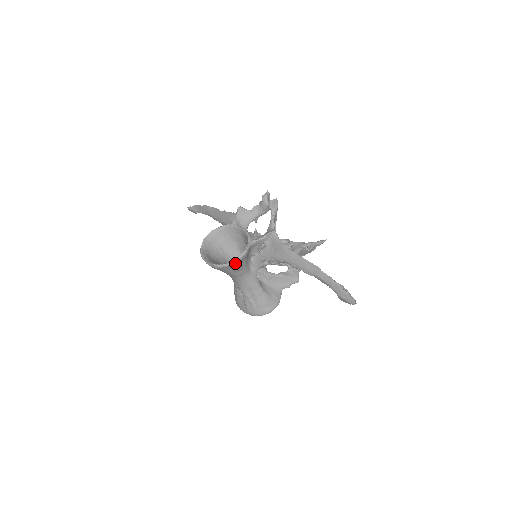
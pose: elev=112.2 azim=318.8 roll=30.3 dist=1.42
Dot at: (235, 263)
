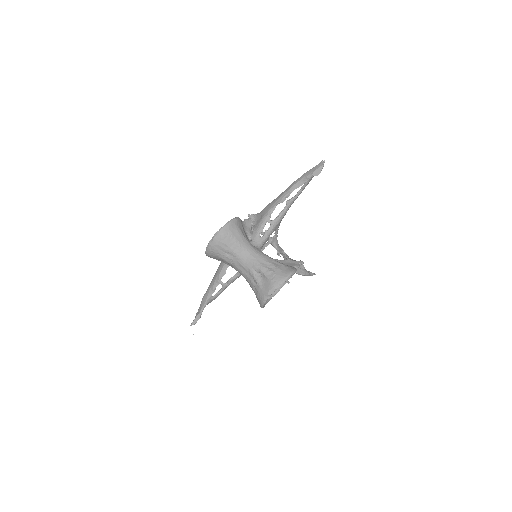
Dot at: (234, 221)
